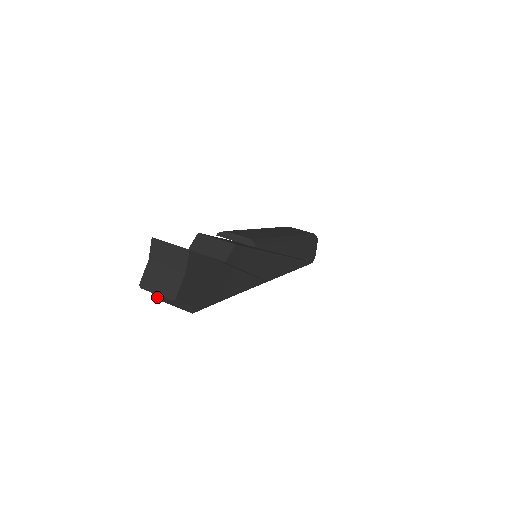
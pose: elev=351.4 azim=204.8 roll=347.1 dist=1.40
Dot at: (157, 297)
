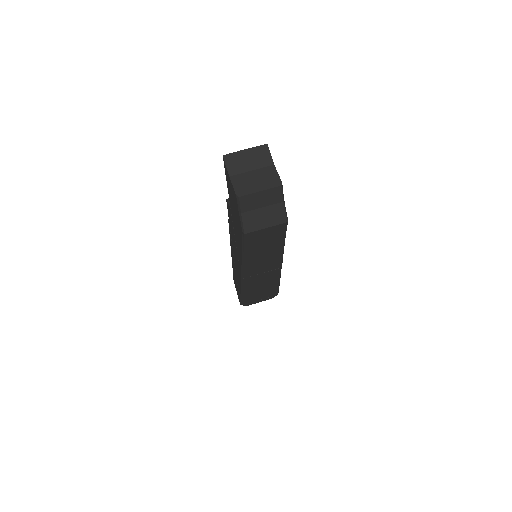
Dot at: (246, 224)
